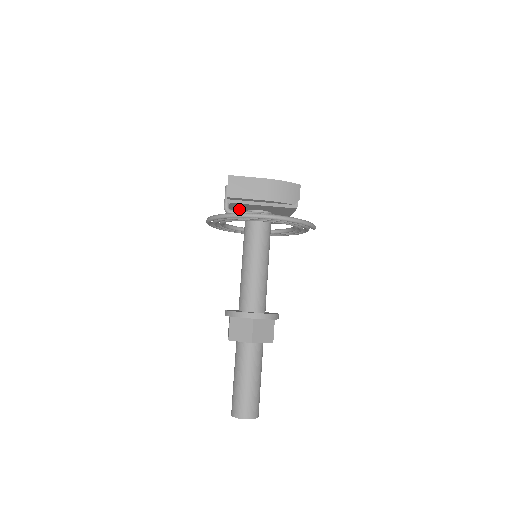
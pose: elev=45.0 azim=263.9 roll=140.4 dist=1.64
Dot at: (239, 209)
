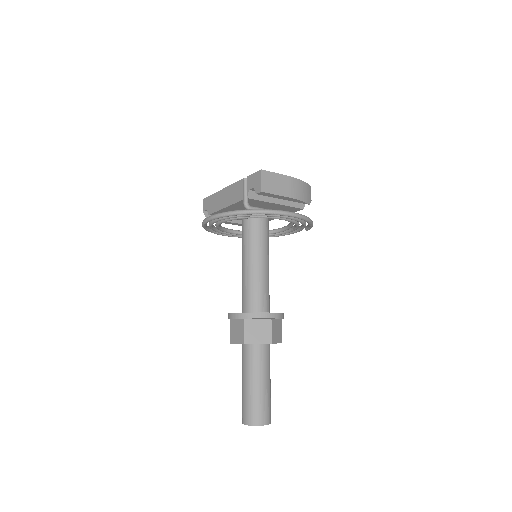
Dot at: (242, 207)
